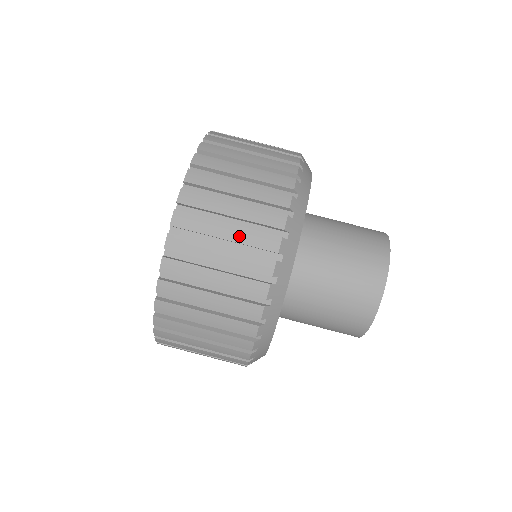
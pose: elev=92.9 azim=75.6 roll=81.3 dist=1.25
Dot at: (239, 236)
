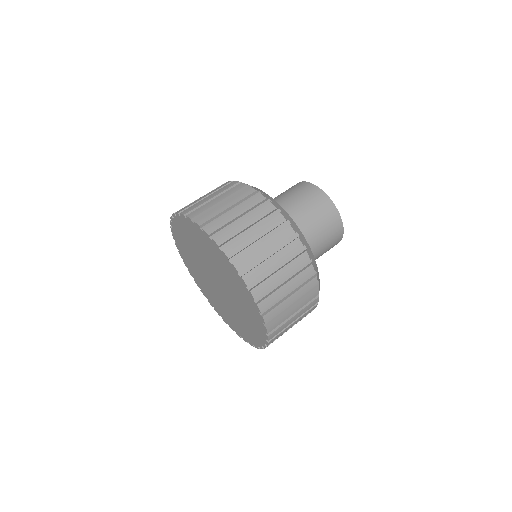
Dot at: (224, 196)
